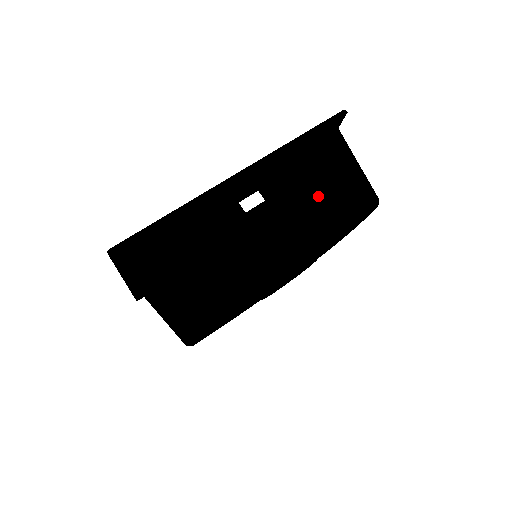
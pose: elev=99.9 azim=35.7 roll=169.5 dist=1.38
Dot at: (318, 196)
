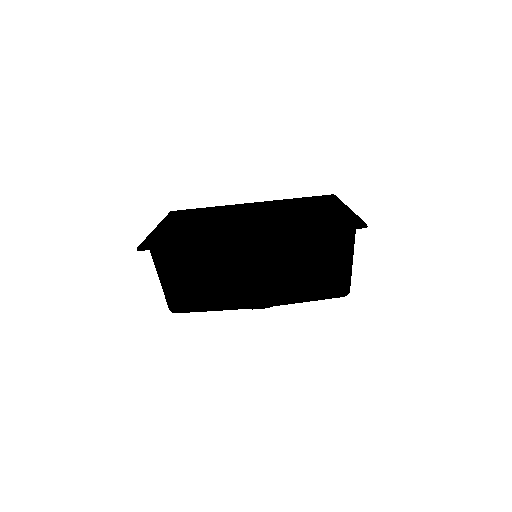
Dot at: (304, 273)
